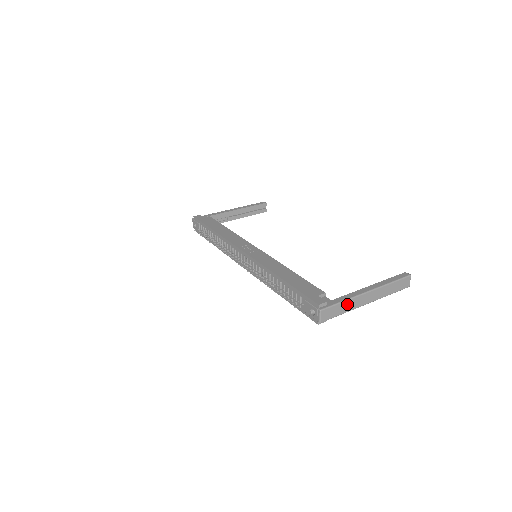
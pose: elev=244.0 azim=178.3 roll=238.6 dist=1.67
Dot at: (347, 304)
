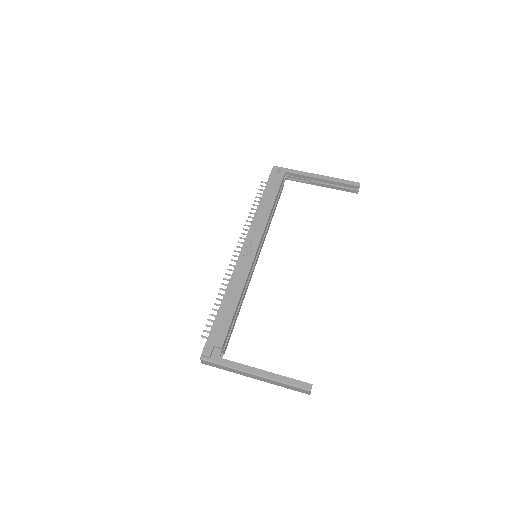
Dot at: (229, 369)
